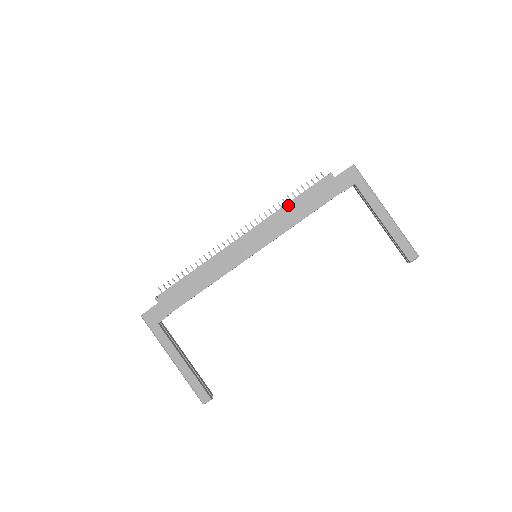
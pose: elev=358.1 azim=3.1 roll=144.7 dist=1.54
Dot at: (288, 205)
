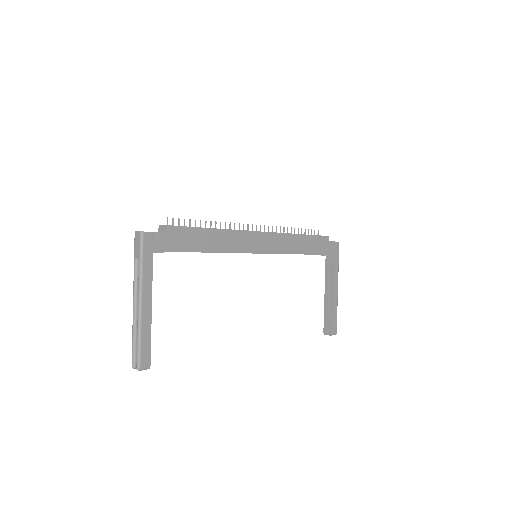
Dot at: (299, 236)
